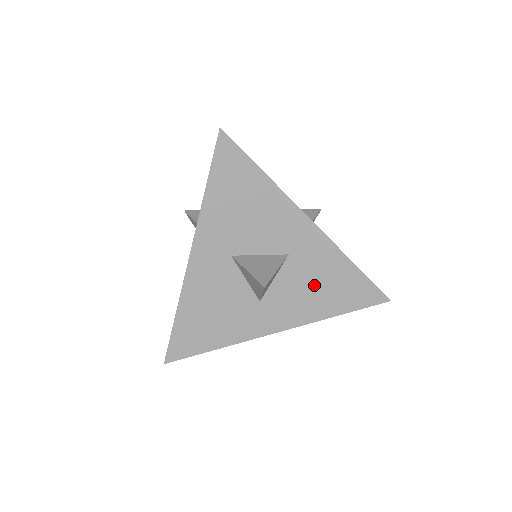
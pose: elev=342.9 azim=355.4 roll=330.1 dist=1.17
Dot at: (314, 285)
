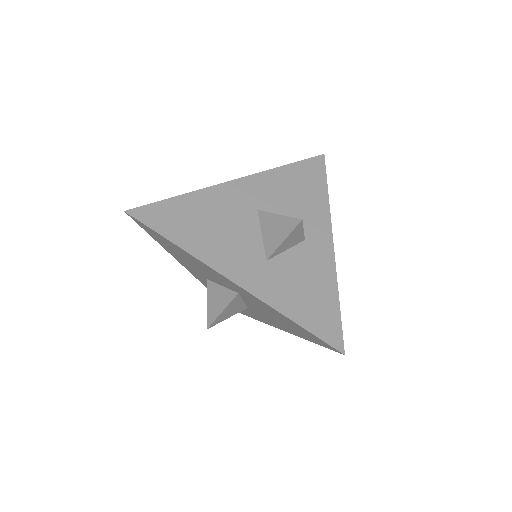
Dot at: (273, 316)
